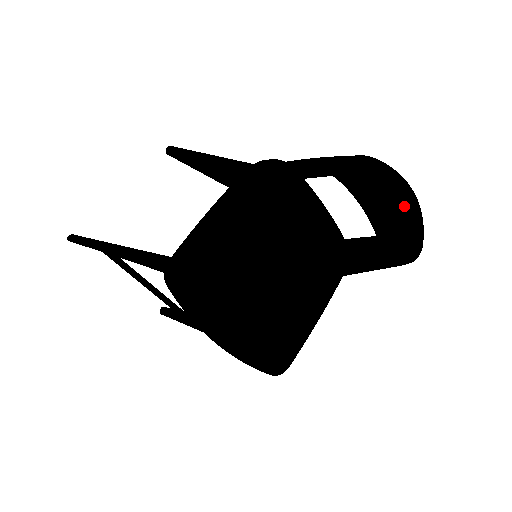
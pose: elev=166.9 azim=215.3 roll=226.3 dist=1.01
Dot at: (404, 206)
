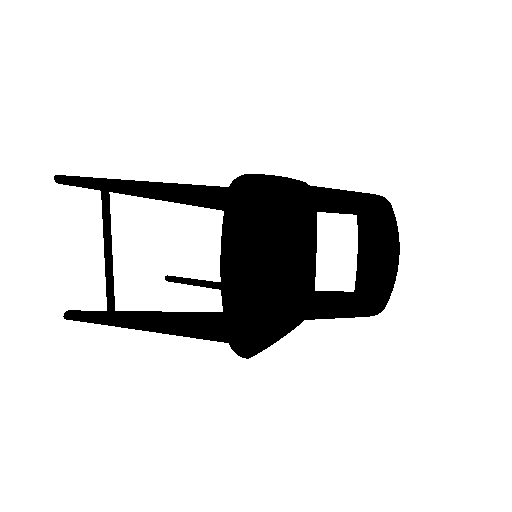
Dot at: (392, 259)
